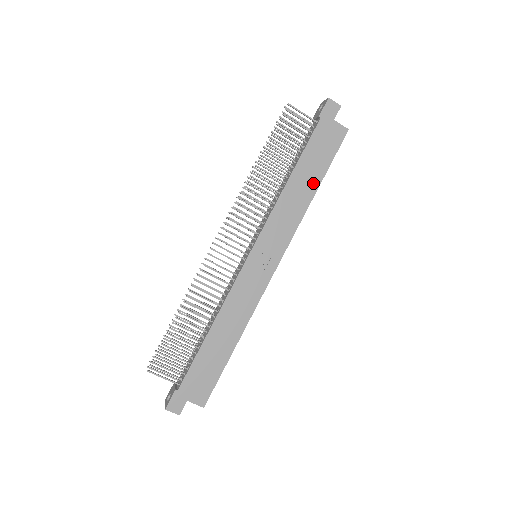
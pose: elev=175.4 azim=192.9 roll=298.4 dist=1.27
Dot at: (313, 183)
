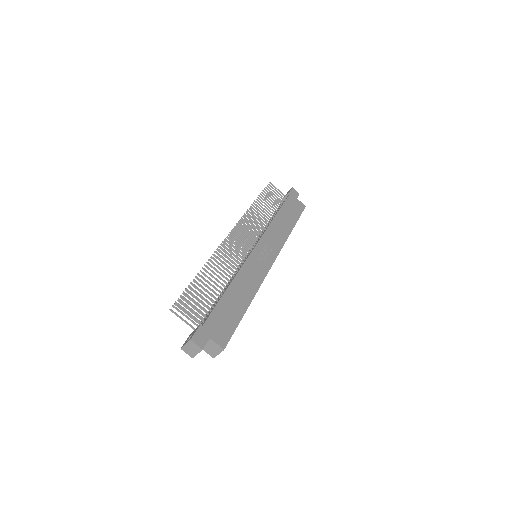
Dot at: (290, 224)
